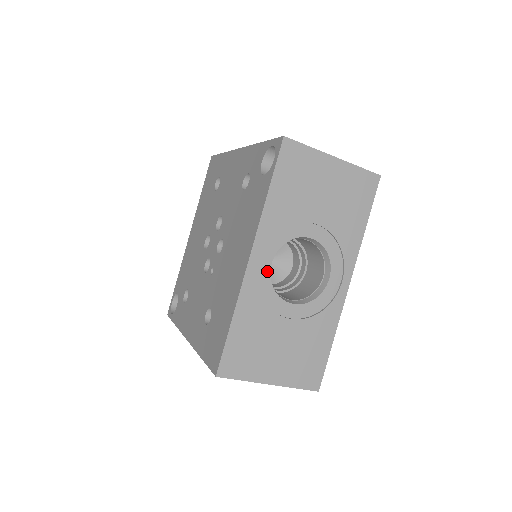
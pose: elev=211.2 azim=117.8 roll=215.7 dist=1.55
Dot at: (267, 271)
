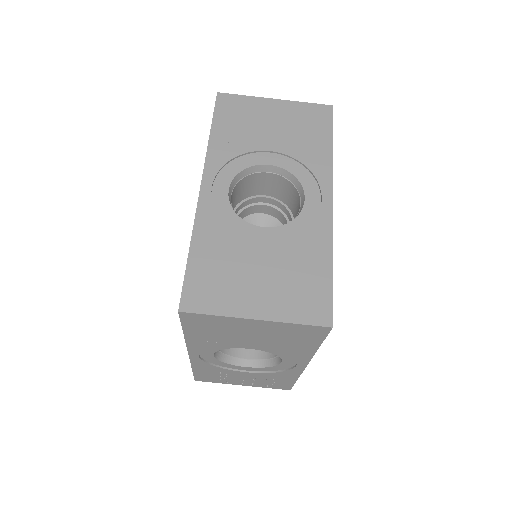
Dot at: (225, 198)
